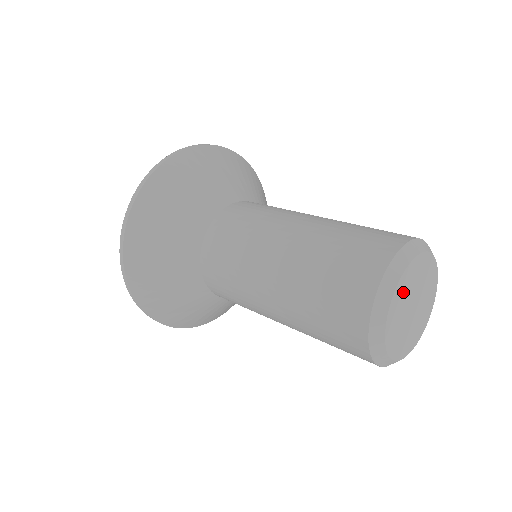
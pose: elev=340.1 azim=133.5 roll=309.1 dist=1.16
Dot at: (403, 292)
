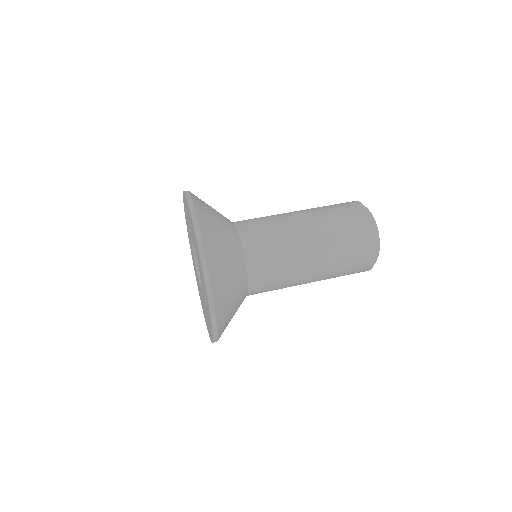
Dot at: occluded
